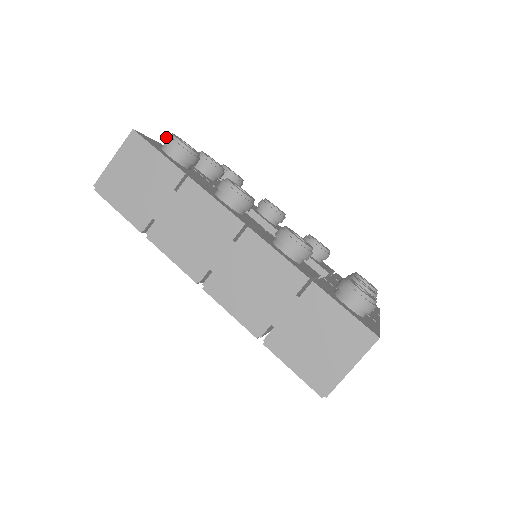
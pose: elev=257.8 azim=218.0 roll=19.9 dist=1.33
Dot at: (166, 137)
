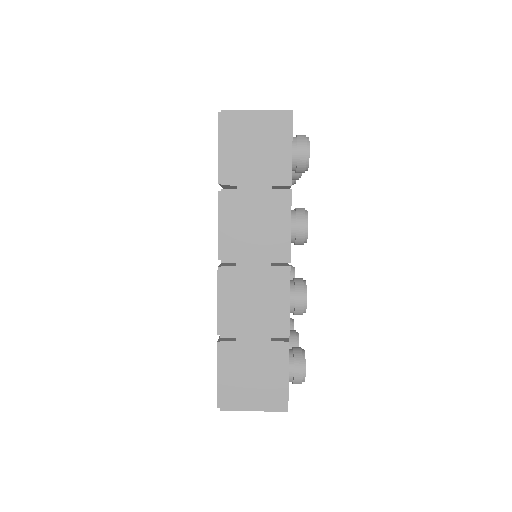
Dot at: (303, 136)
